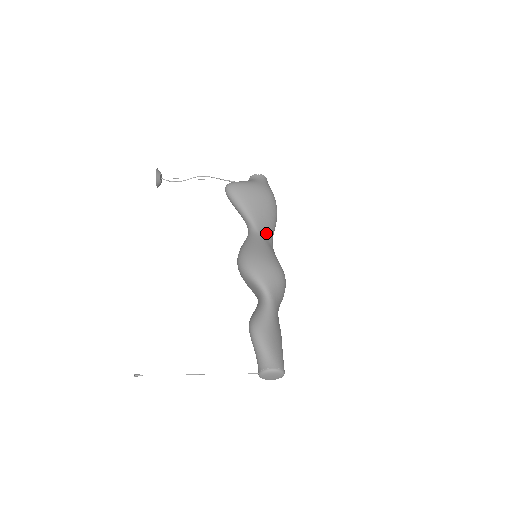
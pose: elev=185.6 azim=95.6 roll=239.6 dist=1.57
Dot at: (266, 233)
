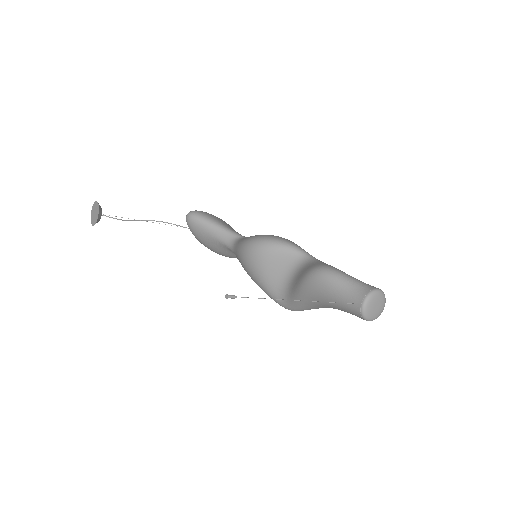
Dot at: occluded
